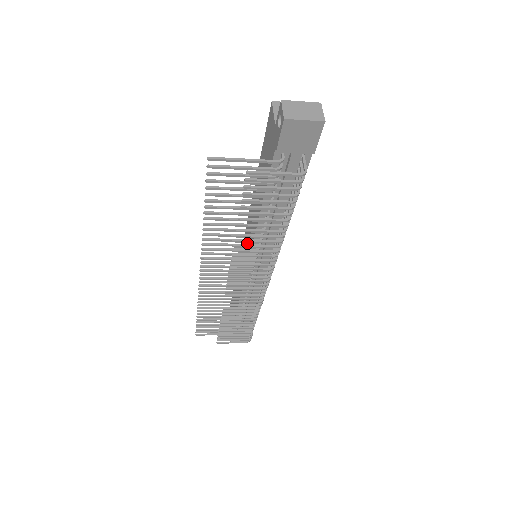
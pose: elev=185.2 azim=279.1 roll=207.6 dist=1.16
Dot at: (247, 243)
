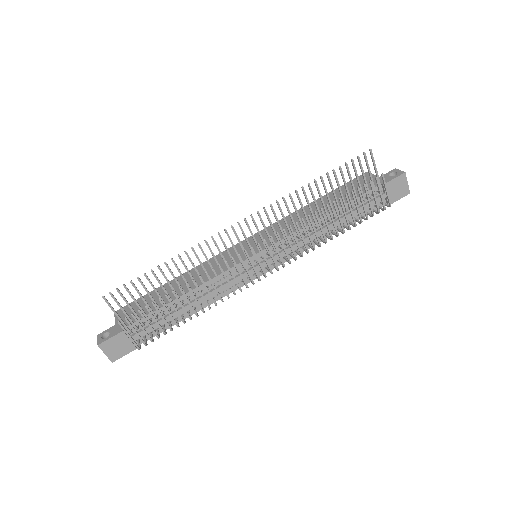
Dot at: (260, 241)
